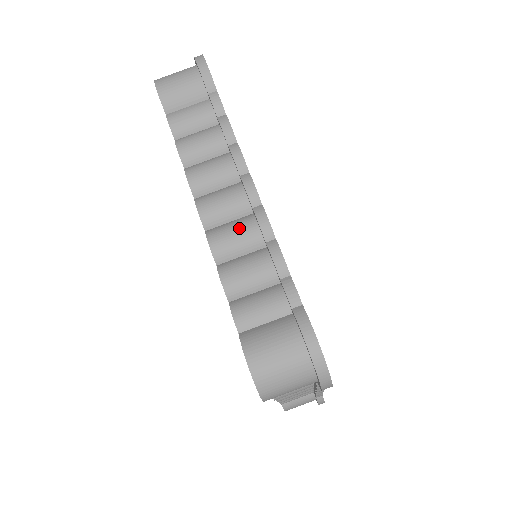
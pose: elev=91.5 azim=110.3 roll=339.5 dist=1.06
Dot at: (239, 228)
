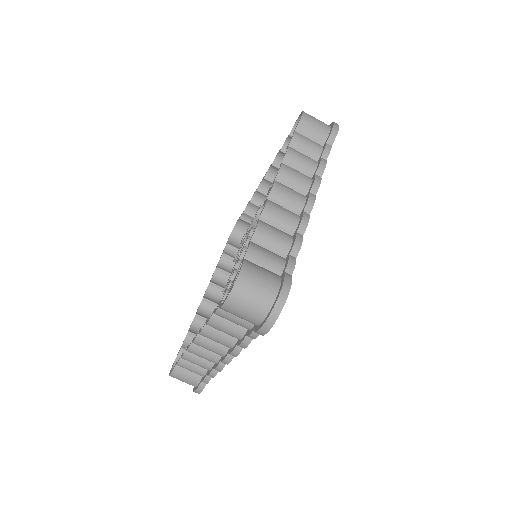
Dot at: (288, 213)
